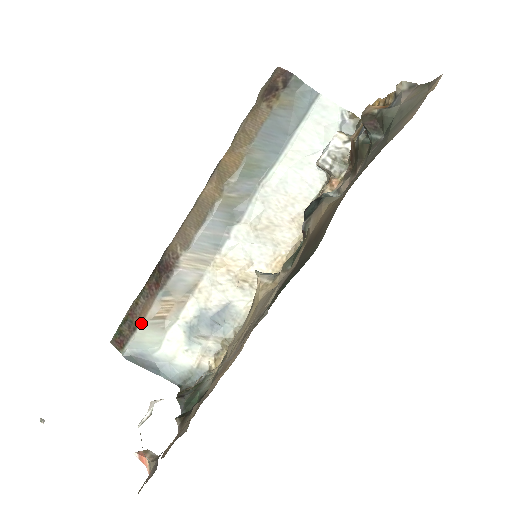
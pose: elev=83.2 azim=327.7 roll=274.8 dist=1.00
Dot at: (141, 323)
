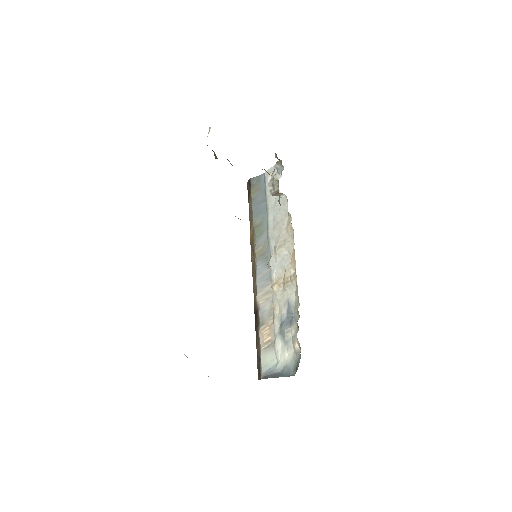
Dot at: (260, 353)
